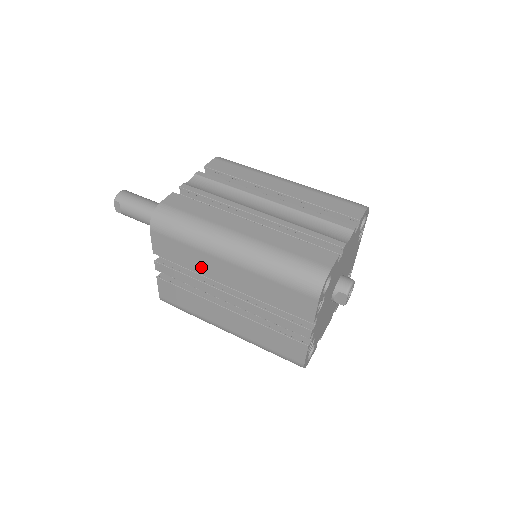
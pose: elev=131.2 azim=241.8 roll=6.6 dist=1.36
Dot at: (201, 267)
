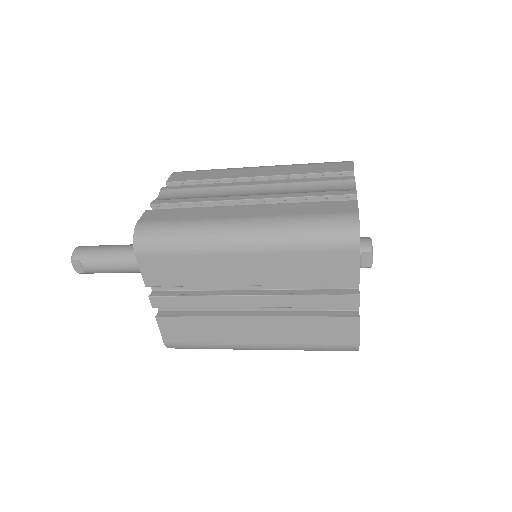
Dot at: (209, 276)
